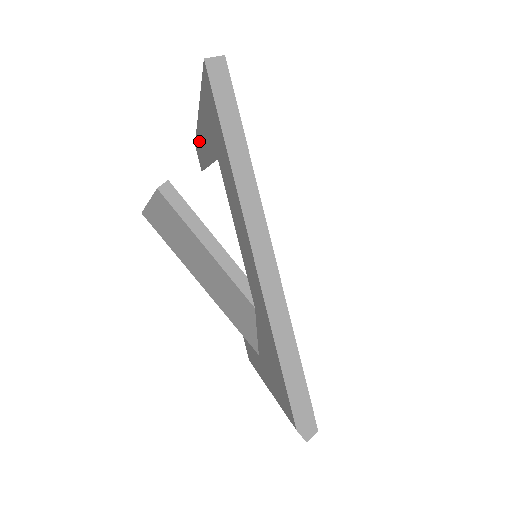
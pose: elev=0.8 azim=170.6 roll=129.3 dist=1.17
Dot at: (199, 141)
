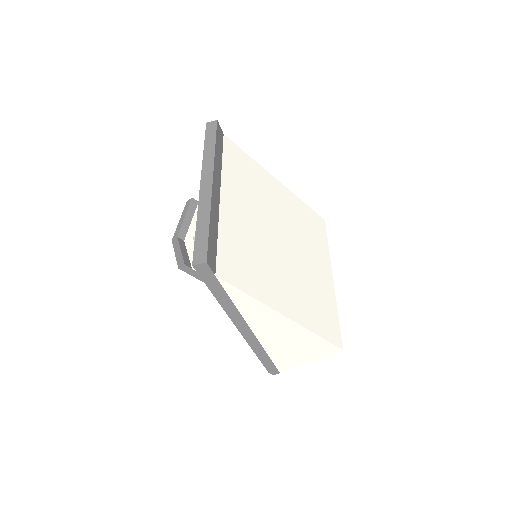
Dot at: occluded
